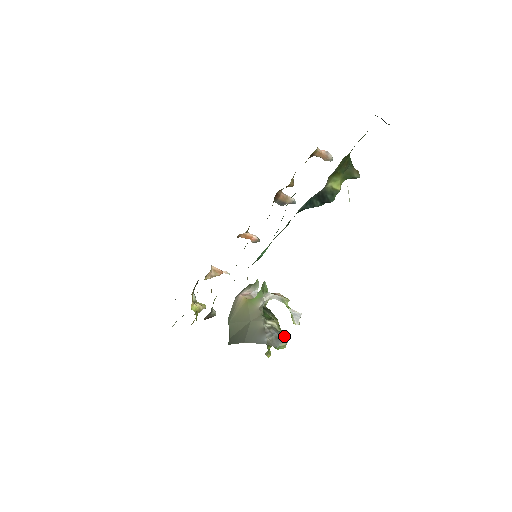
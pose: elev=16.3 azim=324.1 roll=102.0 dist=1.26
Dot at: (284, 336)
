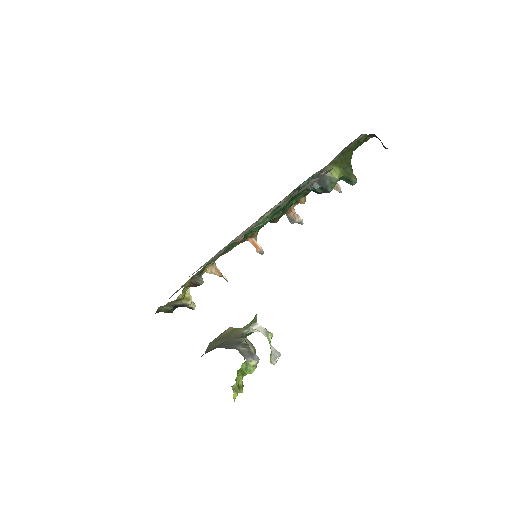
Dot at: occluded
